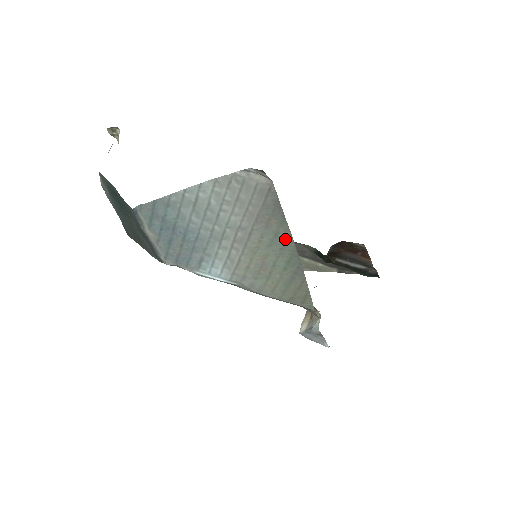
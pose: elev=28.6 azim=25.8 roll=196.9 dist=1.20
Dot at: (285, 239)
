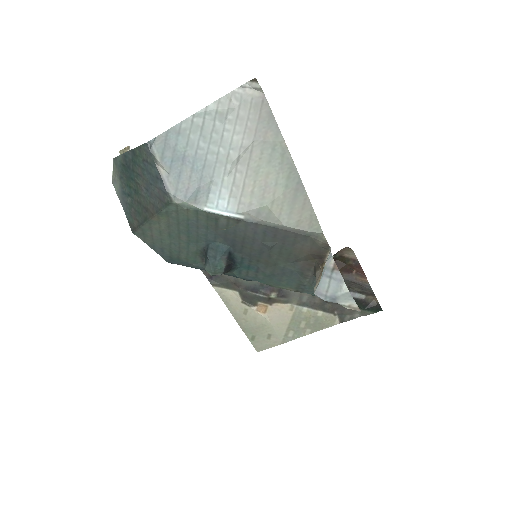
Dot at: (282, 152)
